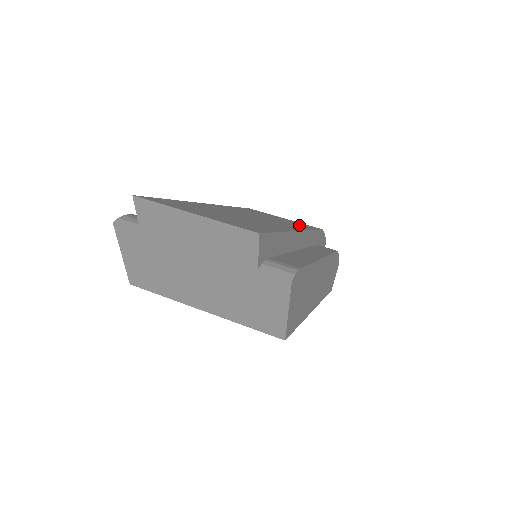
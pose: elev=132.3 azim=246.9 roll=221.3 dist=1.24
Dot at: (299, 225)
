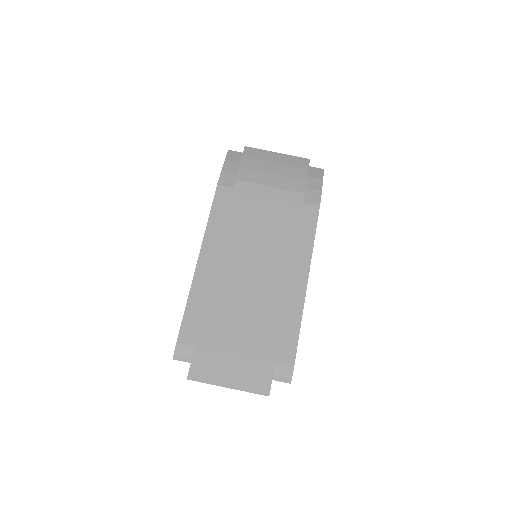
Dot at: (285, 229)
